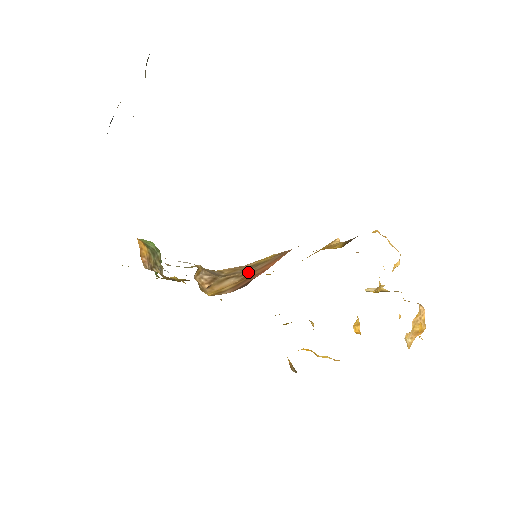
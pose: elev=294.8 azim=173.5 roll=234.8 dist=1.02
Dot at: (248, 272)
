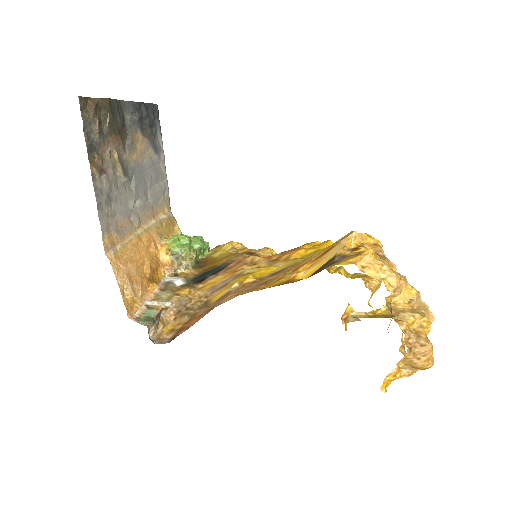
Dot at: (195, 313)
